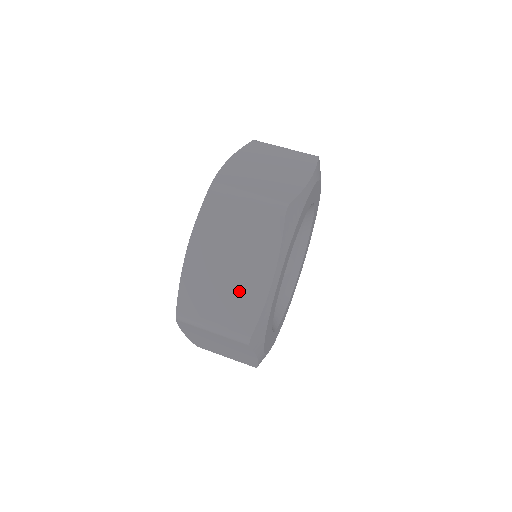
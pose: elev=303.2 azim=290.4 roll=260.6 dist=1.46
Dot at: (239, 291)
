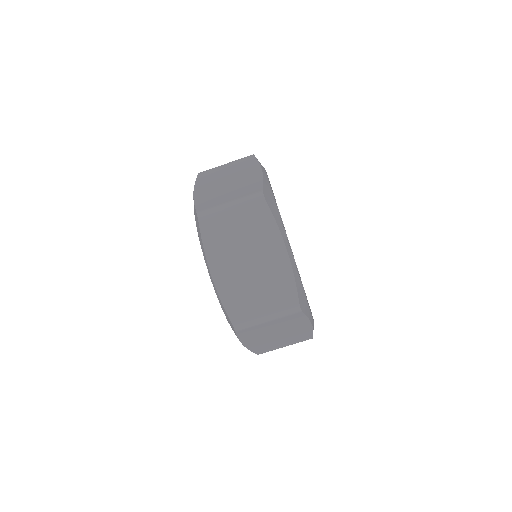
Dot at: (269, 276)
